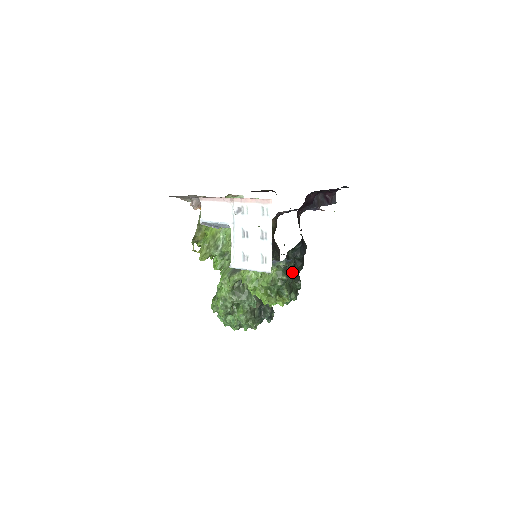
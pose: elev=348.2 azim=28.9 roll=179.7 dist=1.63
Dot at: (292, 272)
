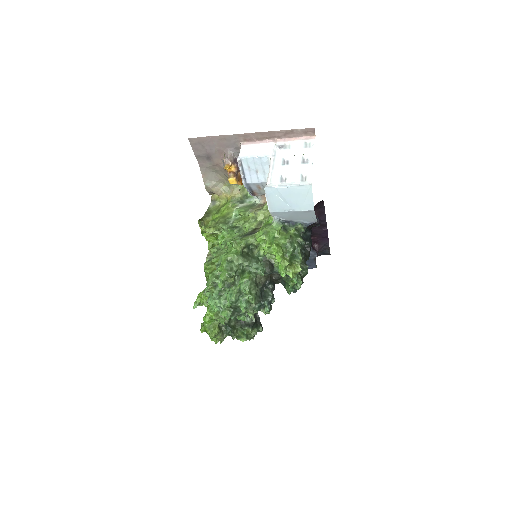
Dot at: (302, 251)
